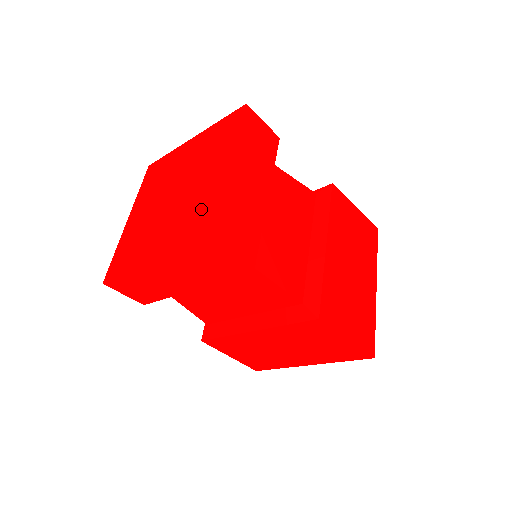
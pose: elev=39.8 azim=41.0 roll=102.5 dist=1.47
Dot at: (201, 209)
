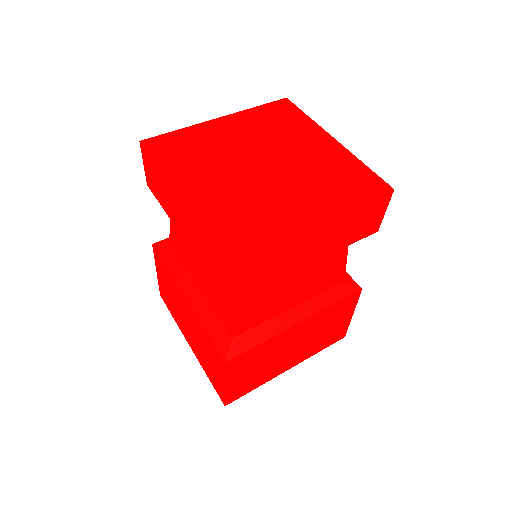
Dot at: (259, 220)
